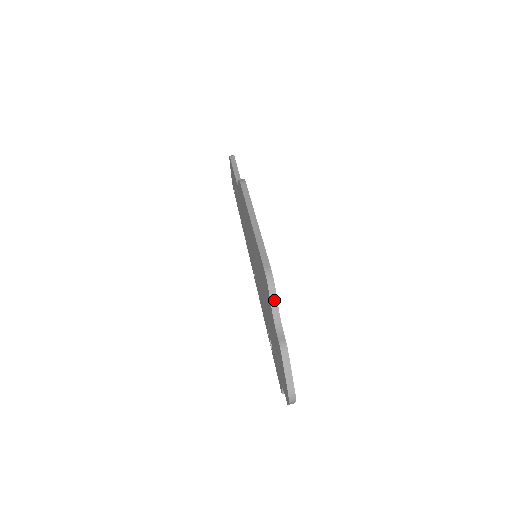
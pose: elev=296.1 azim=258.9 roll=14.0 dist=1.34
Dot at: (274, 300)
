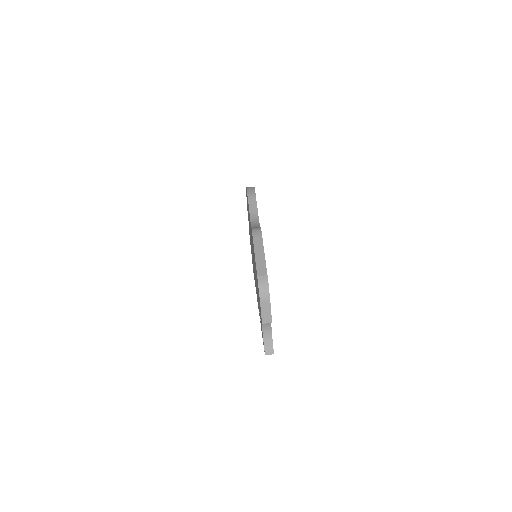
Dot at: (253, 205)
